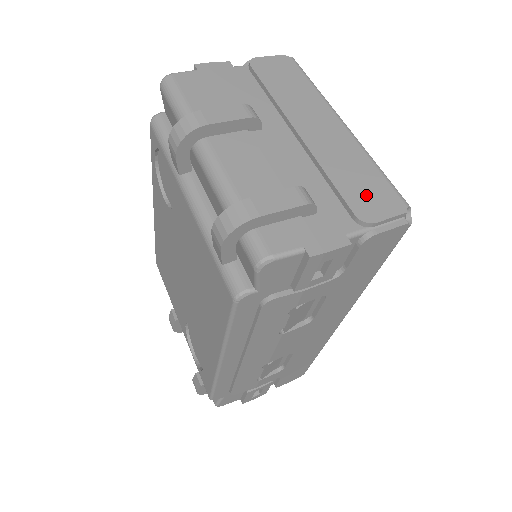
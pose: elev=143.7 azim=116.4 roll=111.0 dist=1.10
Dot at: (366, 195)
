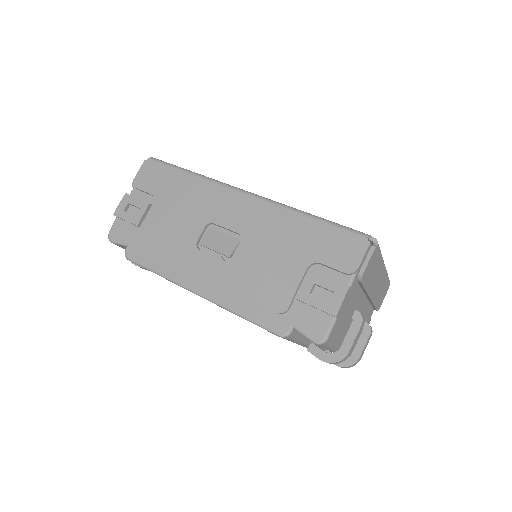
Dot at: (382, 298)
